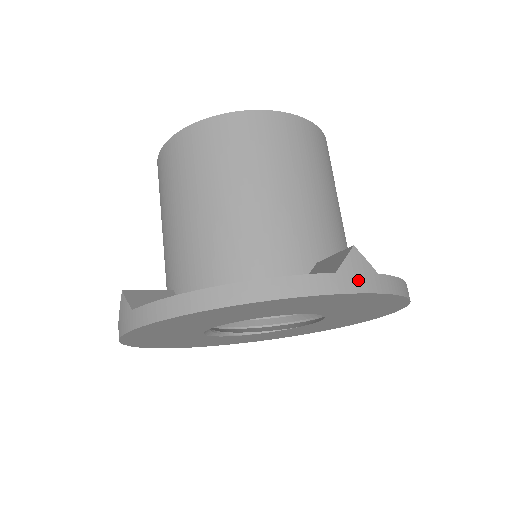
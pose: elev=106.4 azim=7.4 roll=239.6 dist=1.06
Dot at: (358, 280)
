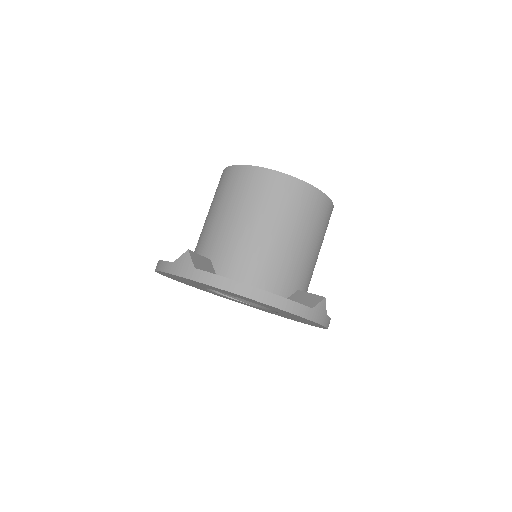
Dot at: (319, 316)
